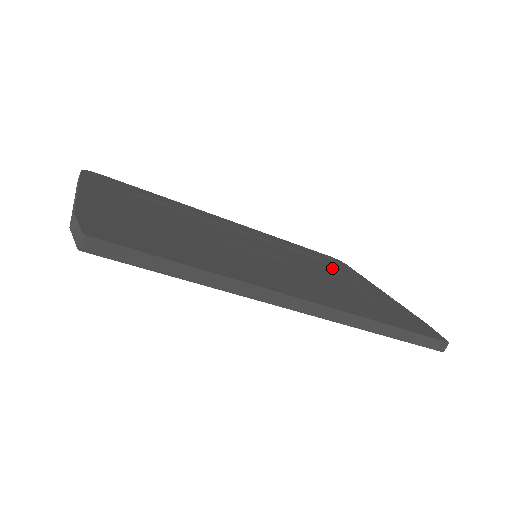
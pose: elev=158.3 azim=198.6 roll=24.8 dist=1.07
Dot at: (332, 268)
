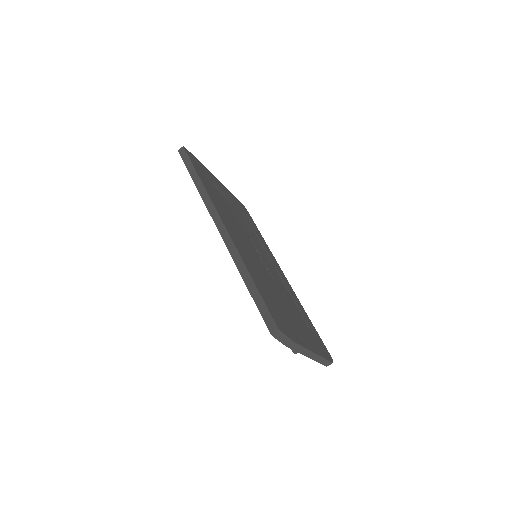
Dot at: (304, 325)
